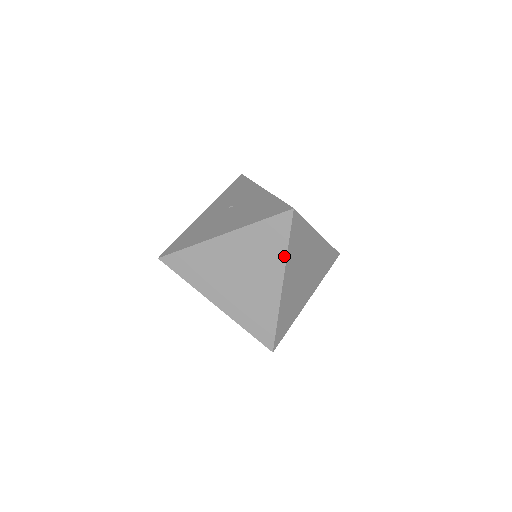
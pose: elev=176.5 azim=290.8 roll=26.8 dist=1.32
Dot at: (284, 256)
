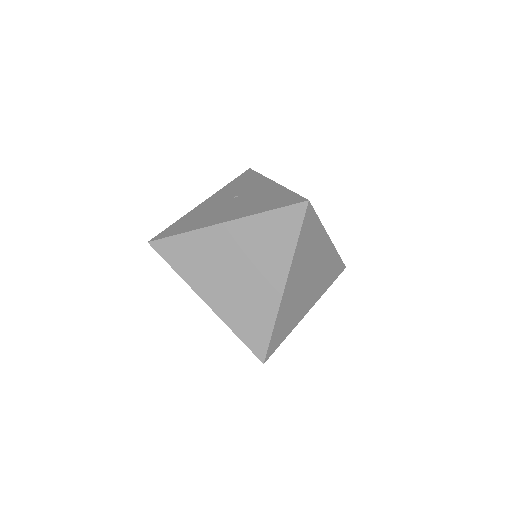
Dot at: (291, 254)
